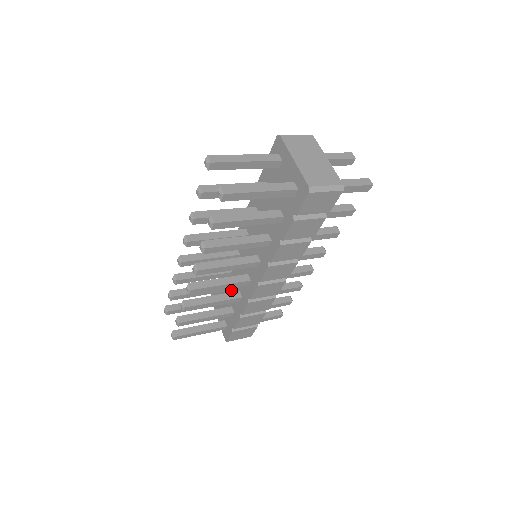
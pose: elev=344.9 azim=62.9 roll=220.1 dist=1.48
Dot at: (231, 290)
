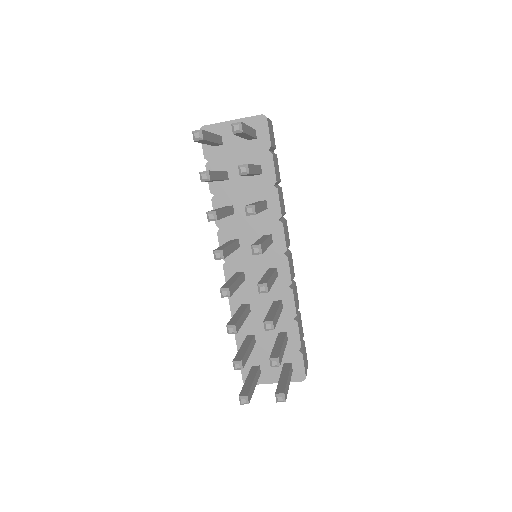
Dot at: occluded
